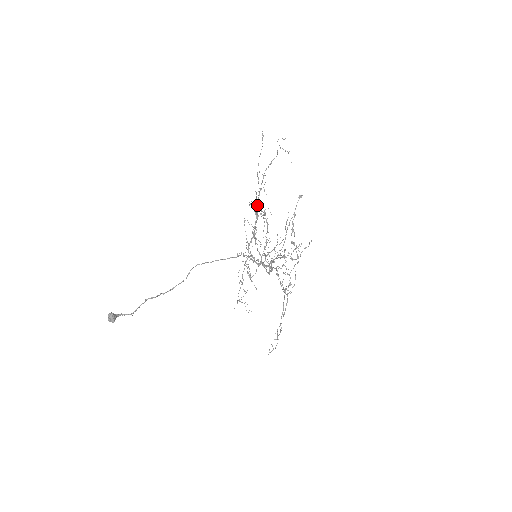
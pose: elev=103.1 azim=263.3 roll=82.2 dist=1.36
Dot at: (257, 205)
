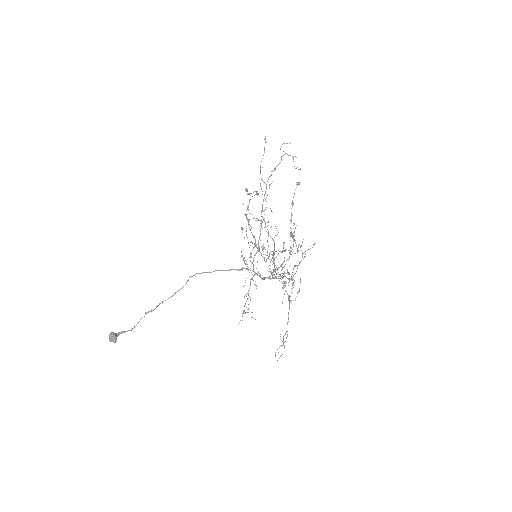
Dot at: occluded
